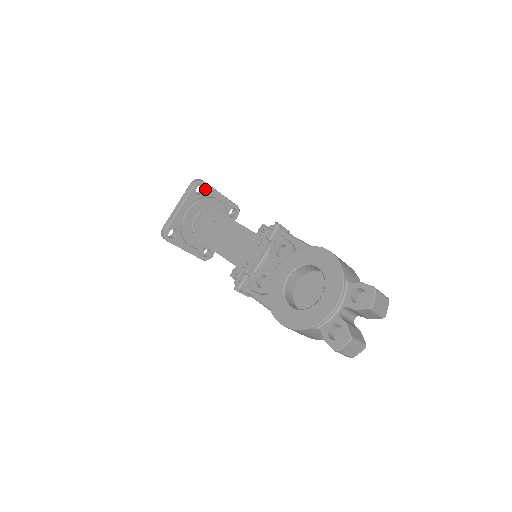
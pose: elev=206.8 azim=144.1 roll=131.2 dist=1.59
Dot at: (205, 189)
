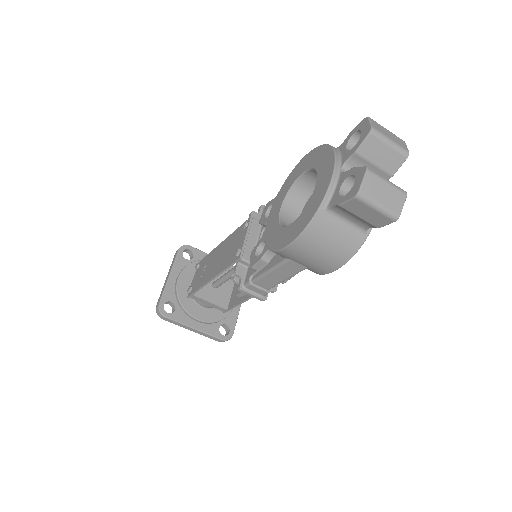
Dot at: (193, 253)
